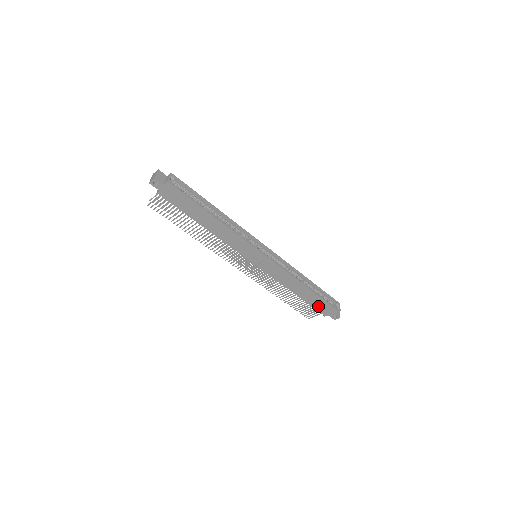
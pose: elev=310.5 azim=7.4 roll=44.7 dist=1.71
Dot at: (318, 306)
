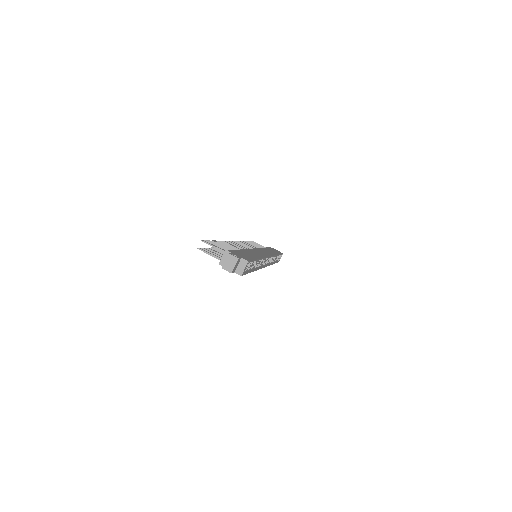
Dot at: occluded
